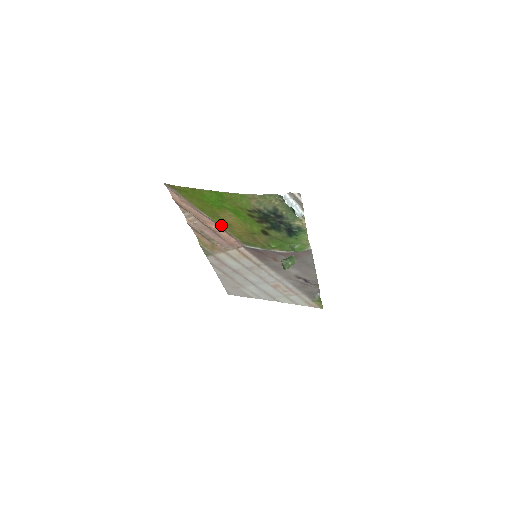
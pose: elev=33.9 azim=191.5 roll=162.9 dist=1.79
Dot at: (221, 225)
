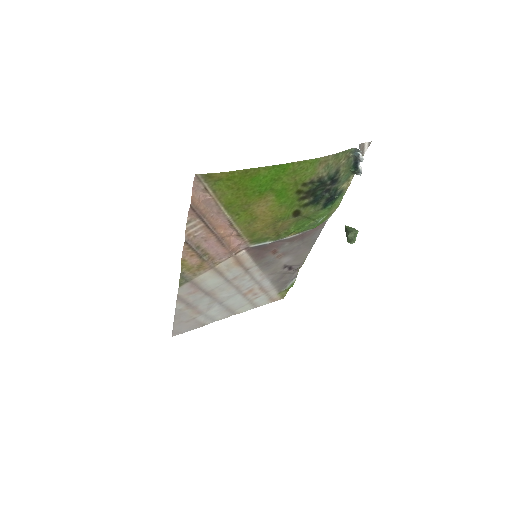
Dot at: (239, 224)
